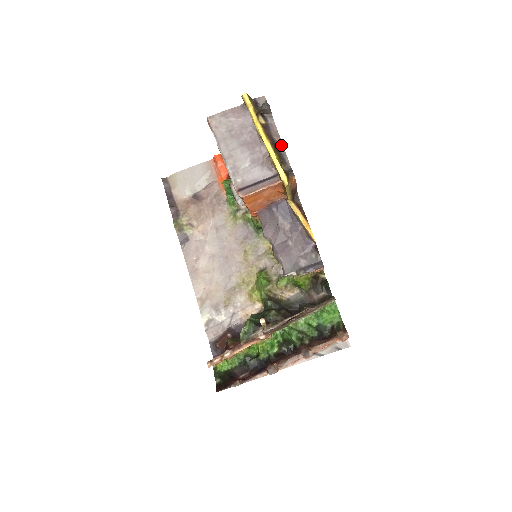
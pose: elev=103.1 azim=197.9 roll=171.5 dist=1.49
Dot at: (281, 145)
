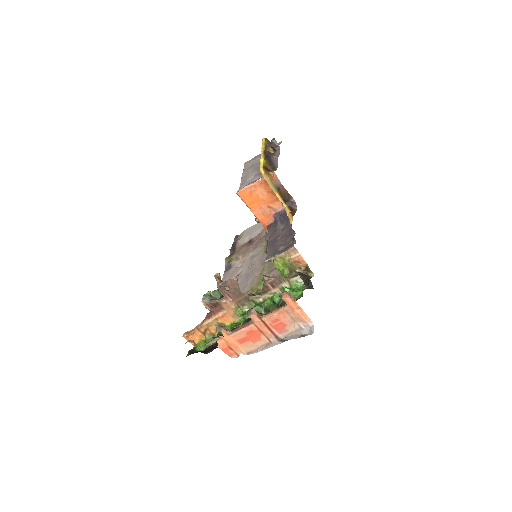
Dot at: (277, 160)
